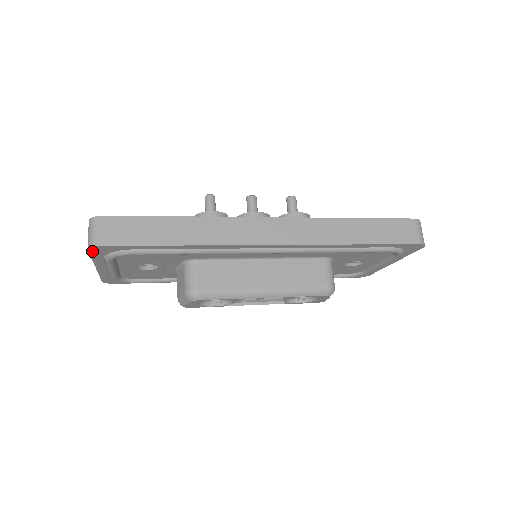
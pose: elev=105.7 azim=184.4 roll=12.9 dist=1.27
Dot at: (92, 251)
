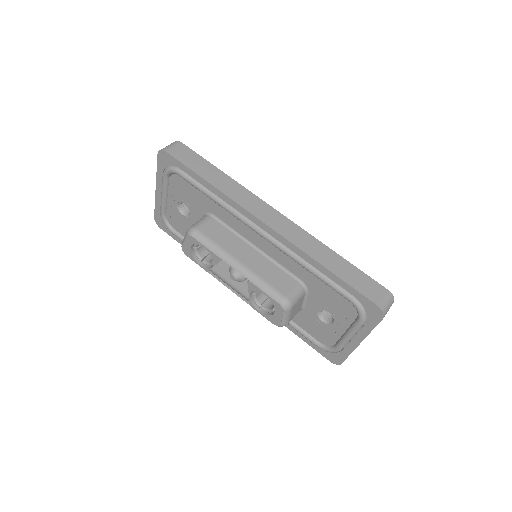
Dot at: (159, 157)
